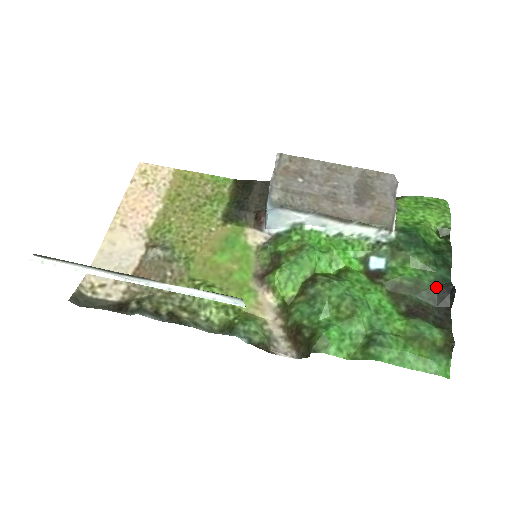
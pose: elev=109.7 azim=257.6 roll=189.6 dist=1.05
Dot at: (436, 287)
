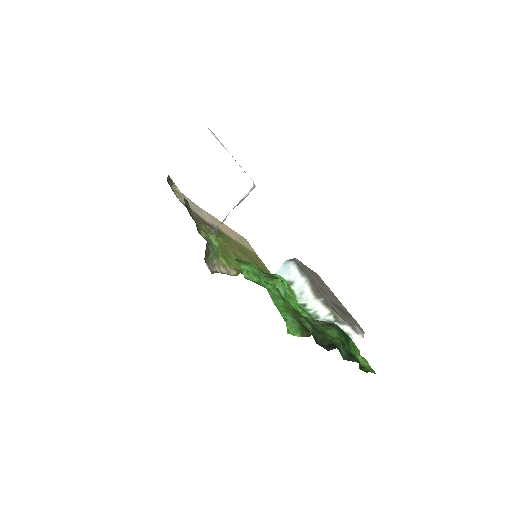
Dot at: (332, 343)
